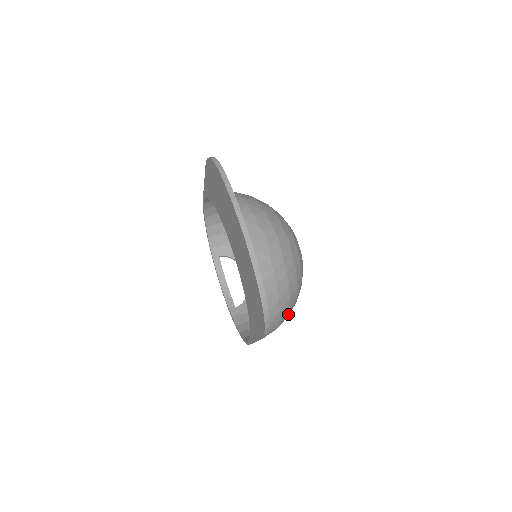
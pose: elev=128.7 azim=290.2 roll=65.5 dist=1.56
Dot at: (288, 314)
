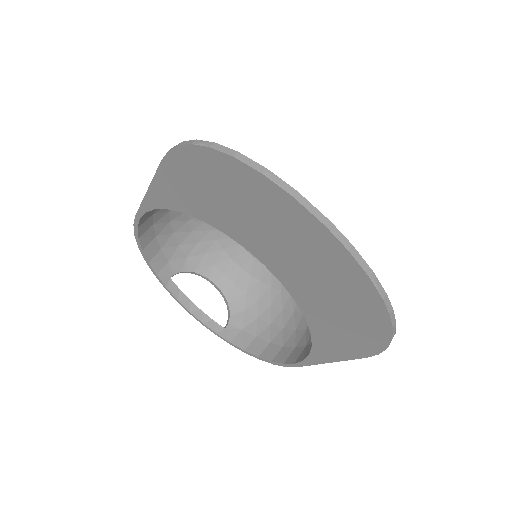
Dot at: occluded
